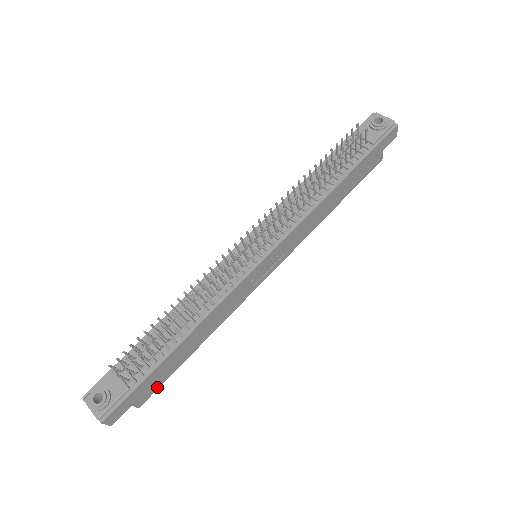
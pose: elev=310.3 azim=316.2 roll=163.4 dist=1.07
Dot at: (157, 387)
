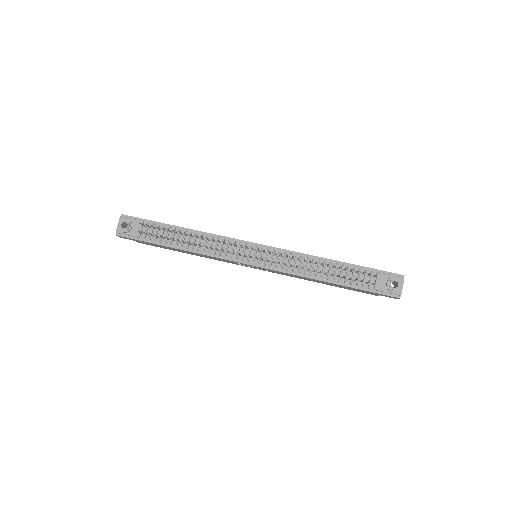
Dot at: occluded
